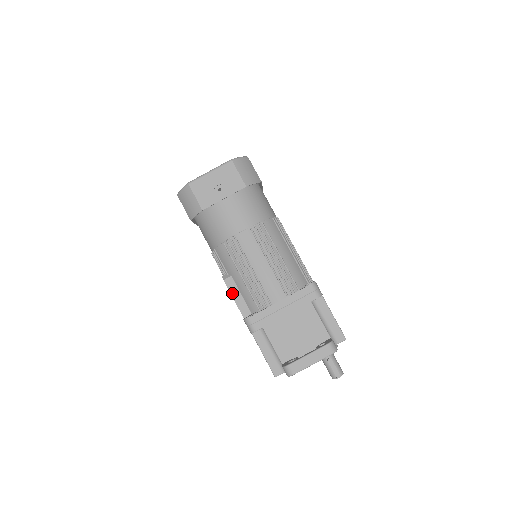
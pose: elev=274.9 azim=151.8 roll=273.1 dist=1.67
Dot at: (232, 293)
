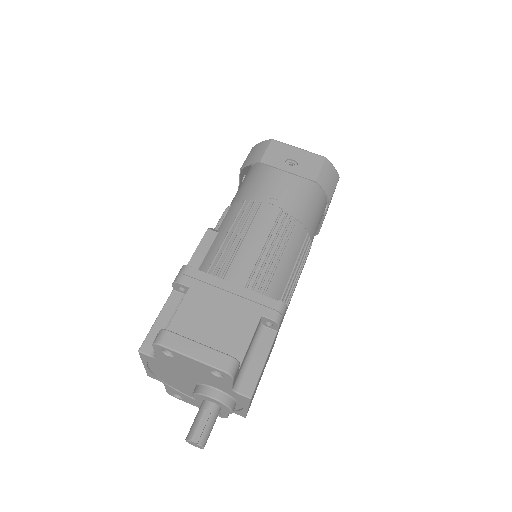
Dot at: (201, 244)
